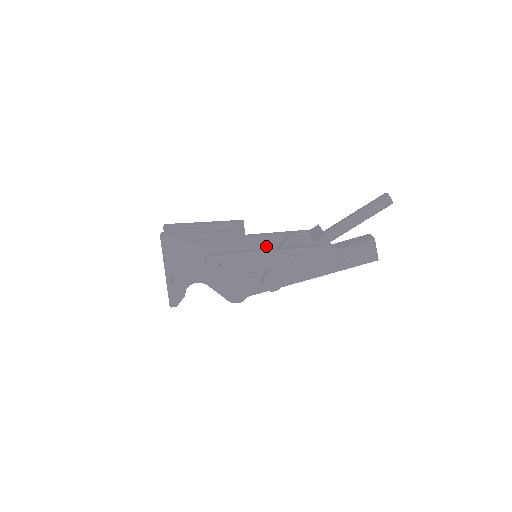
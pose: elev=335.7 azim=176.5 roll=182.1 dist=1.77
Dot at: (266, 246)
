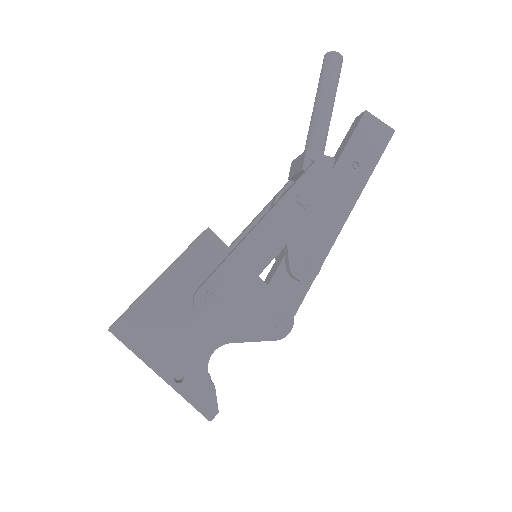
Dot at: occluded
